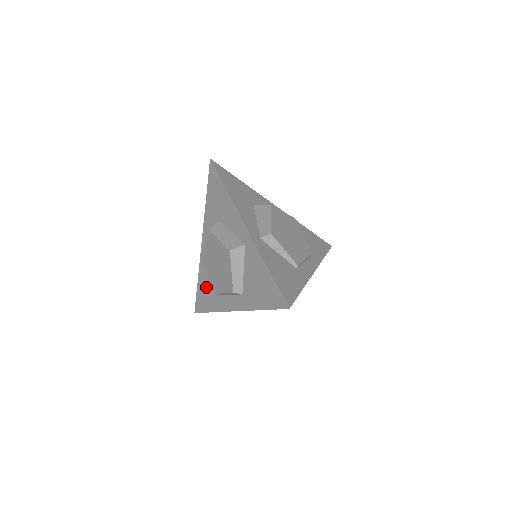
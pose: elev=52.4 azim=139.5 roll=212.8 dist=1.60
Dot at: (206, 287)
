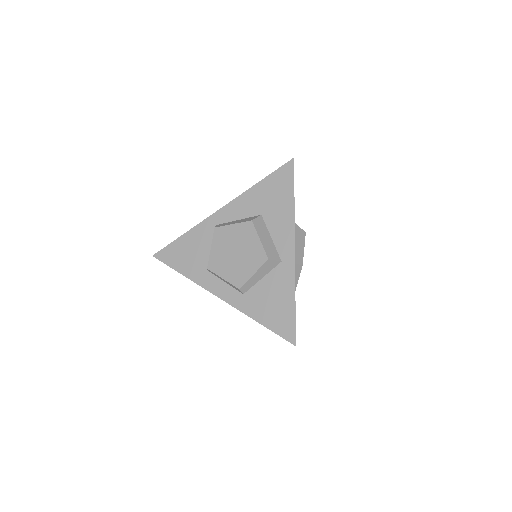
Dot at: (193, 250)
